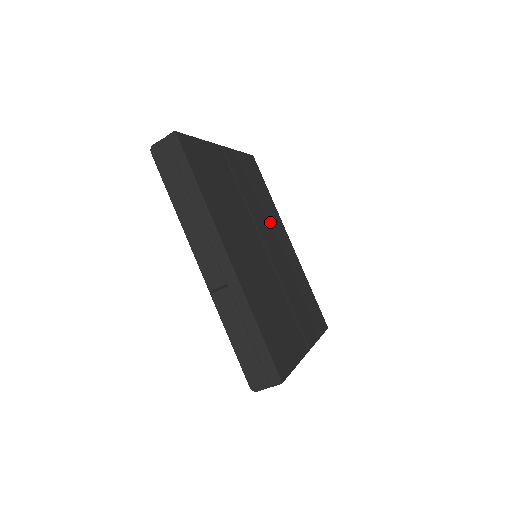
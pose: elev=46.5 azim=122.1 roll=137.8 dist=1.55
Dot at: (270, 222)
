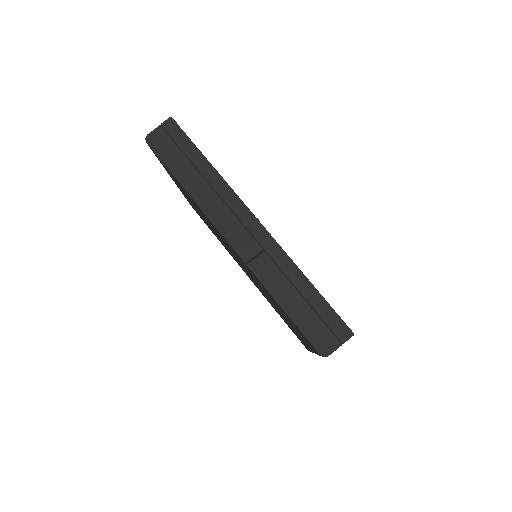
Dot at: occluded
